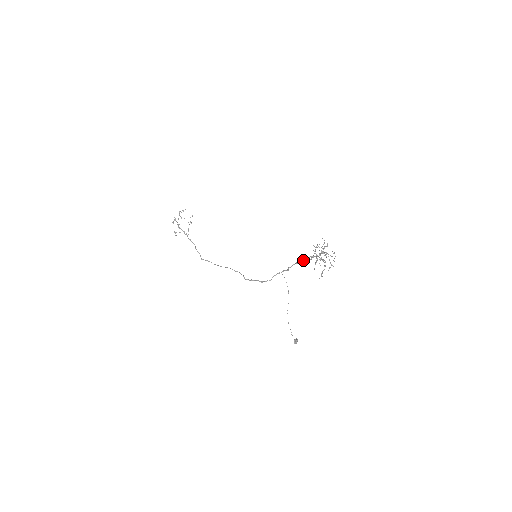
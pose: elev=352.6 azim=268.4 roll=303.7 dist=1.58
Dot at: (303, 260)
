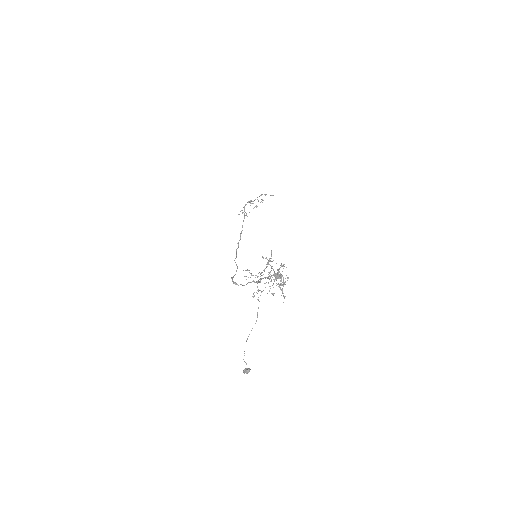
Dot at: (271, 276)
